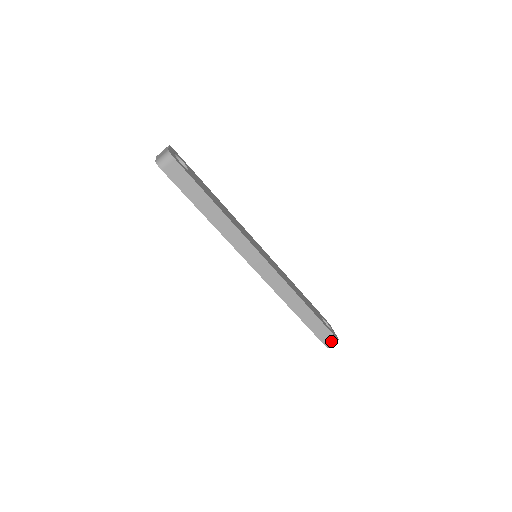
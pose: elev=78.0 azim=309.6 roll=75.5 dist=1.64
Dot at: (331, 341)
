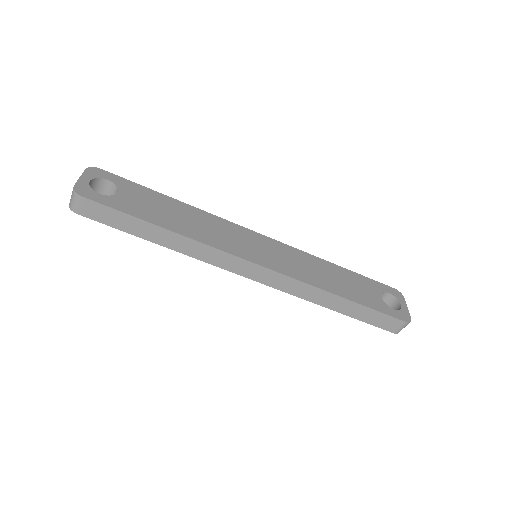
Dot at: (399, 326)
